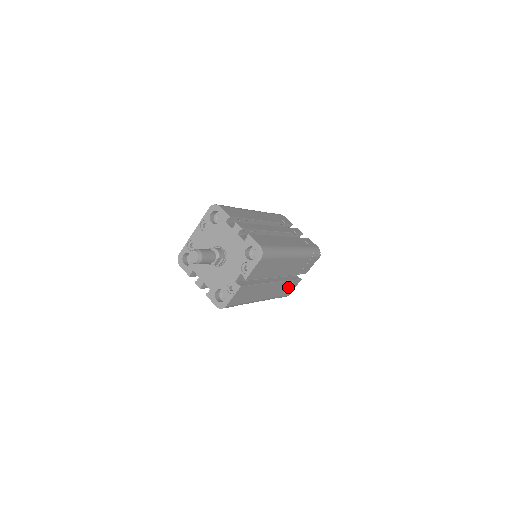
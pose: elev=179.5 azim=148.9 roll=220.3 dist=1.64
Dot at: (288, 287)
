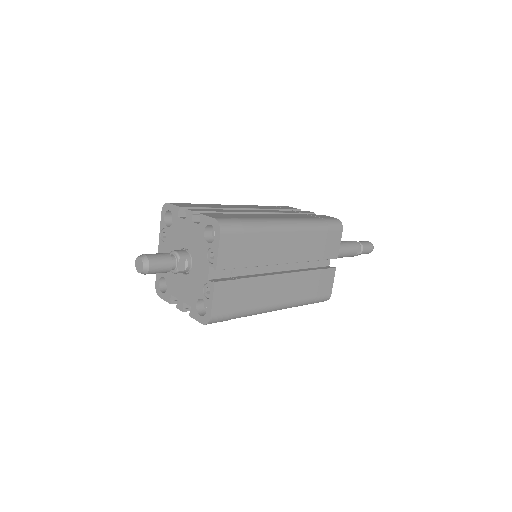
Dot at: (318, 282)
